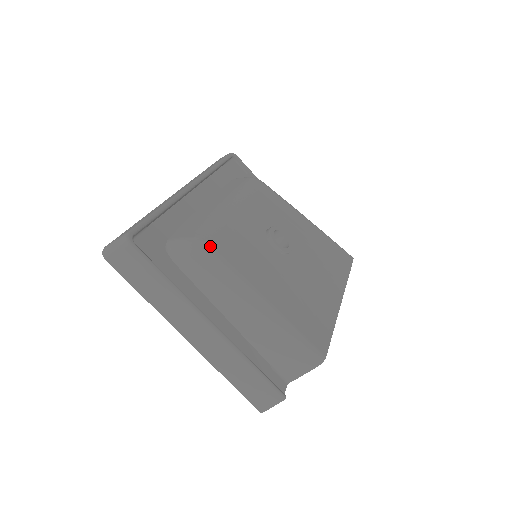
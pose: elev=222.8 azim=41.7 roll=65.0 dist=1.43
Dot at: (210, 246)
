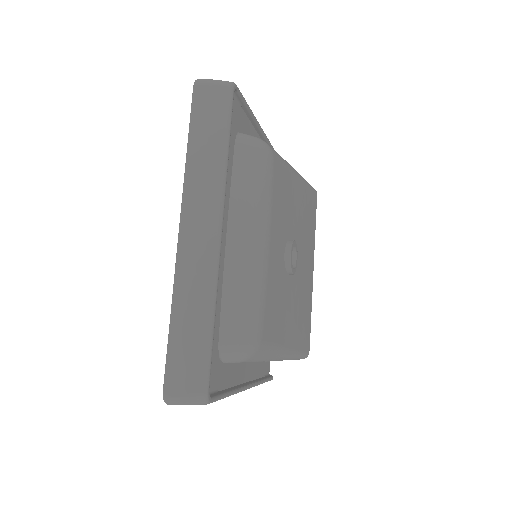
Dot at: (263, 343)
